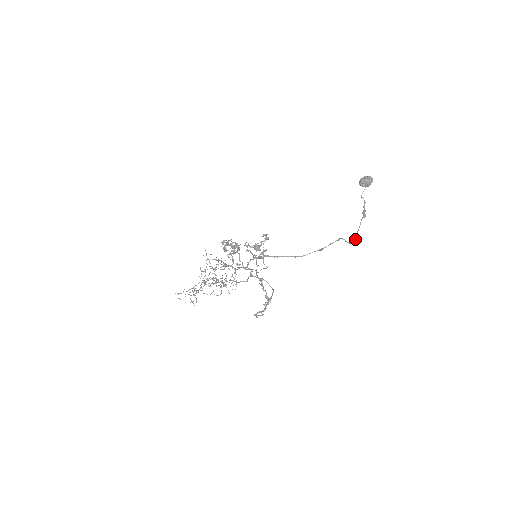
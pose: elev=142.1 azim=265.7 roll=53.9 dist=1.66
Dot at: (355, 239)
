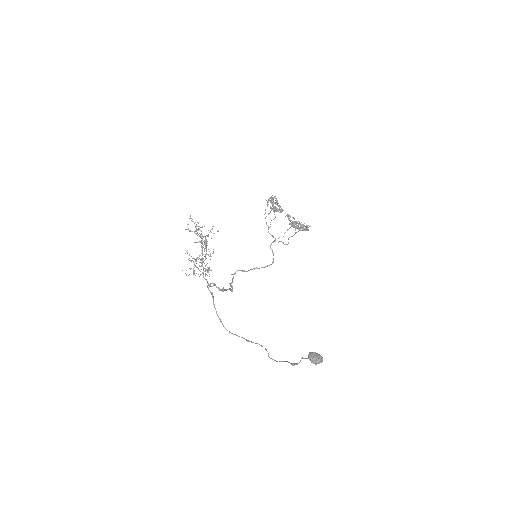
Dot at: (276, 361)
